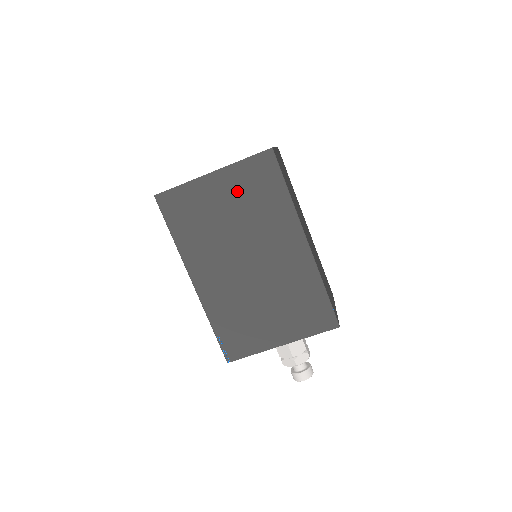
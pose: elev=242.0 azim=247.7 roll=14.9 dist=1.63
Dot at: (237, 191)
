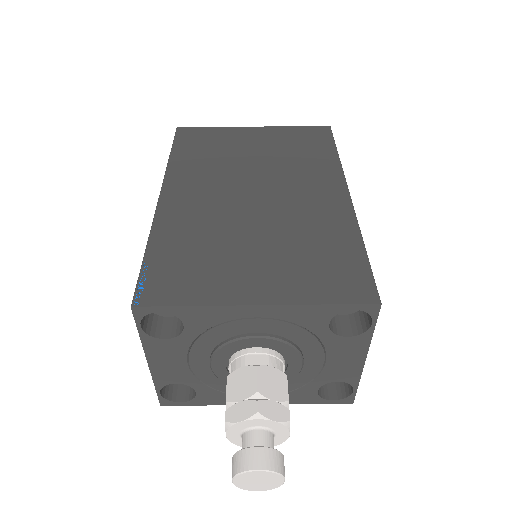
Dot at: (275, 142)
